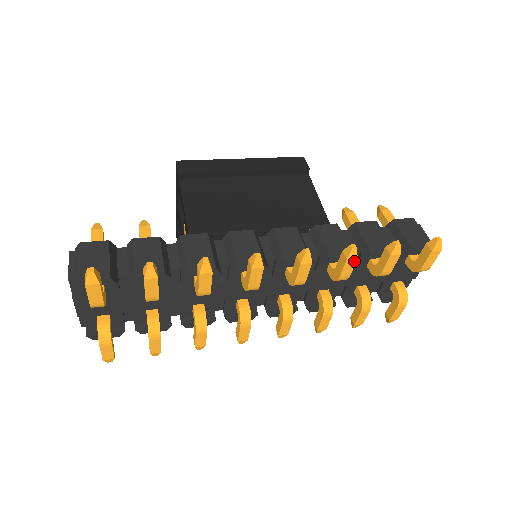
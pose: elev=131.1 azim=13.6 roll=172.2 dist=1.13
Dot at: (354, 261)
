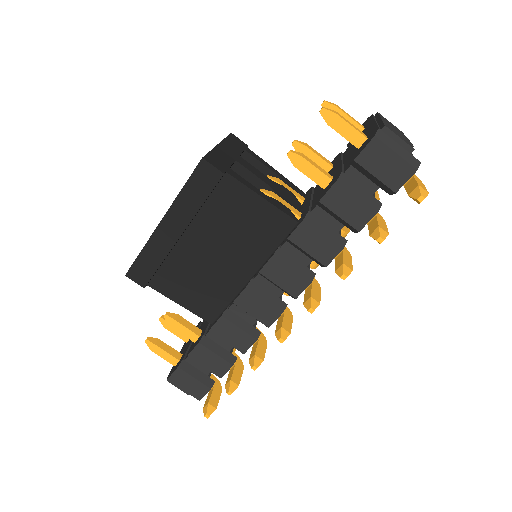
Dot at: (350, 271)
